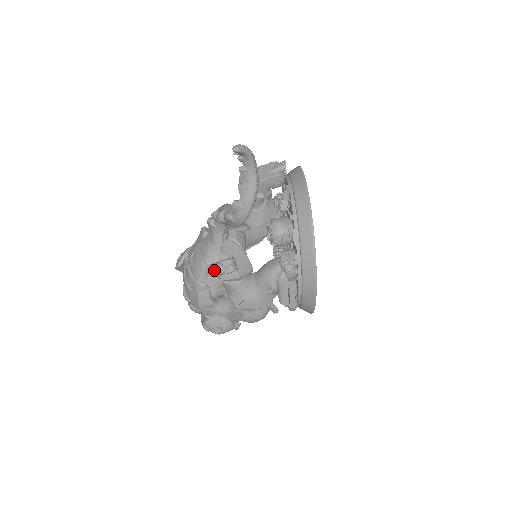
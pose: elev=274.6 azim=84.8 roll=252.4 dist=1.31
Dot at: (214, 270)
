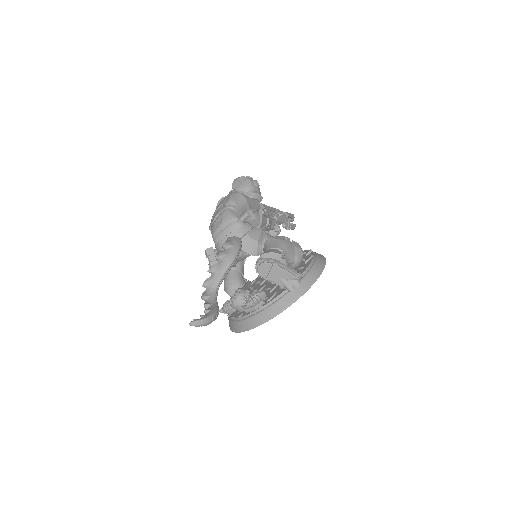
Dot at: (207, 255)
